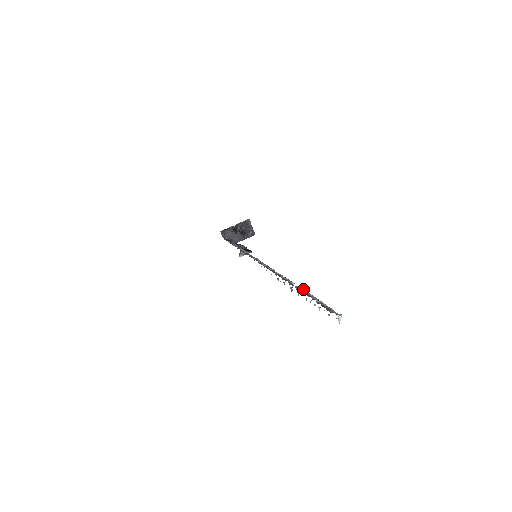
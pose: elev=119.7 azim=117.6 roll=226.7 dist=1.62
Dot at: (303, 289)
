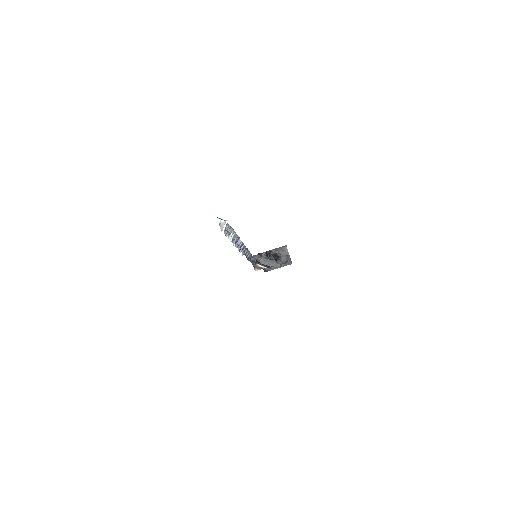
Dot at: (238, 236)
